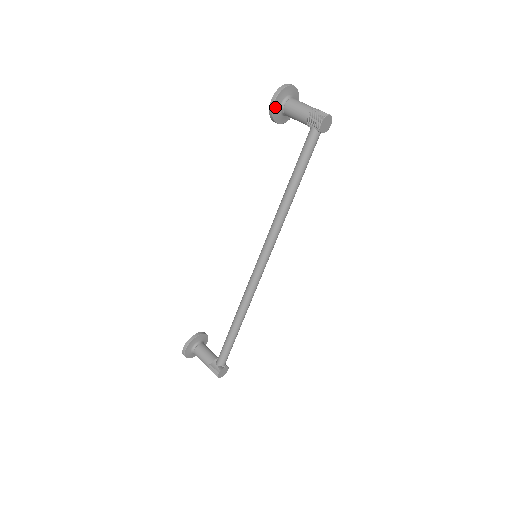
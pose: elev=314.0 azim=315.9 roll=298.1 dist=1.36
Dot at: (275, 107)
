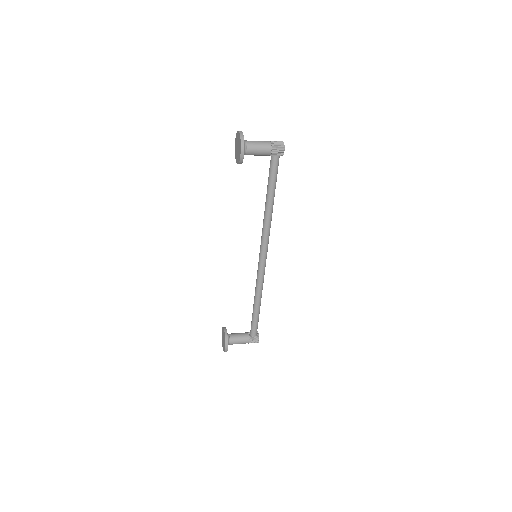
Dot at: (243, 156)
